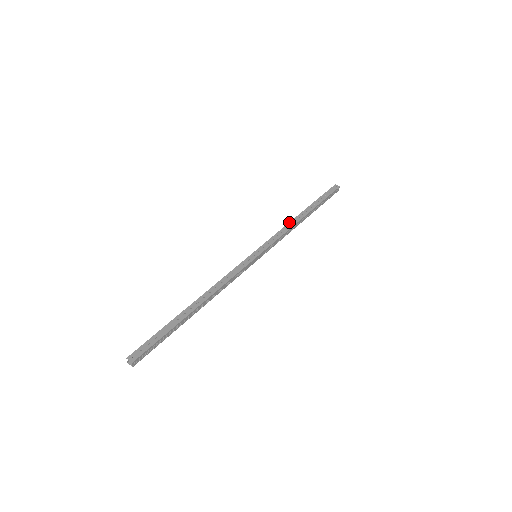
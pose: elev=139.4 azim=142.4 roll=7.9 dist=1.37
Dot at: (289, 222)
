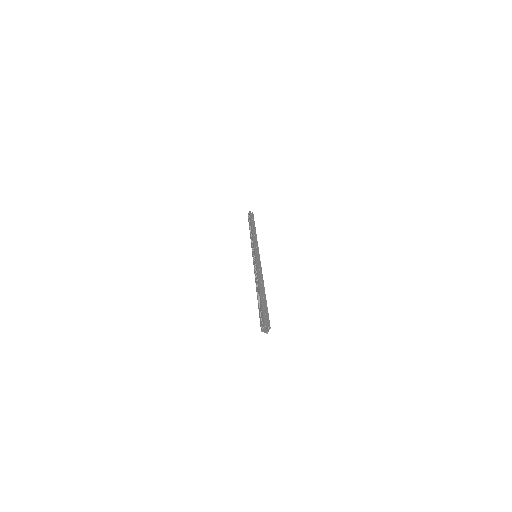
Dot at: (252, 234)
